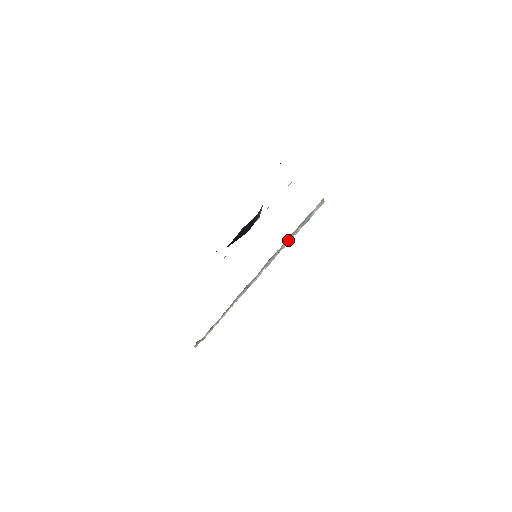
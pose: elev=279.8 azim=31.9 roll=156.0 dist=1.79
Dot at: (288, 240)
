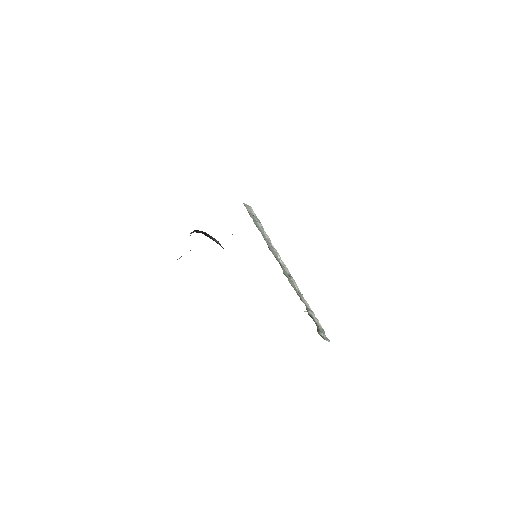
Dot at: (264, 235)
